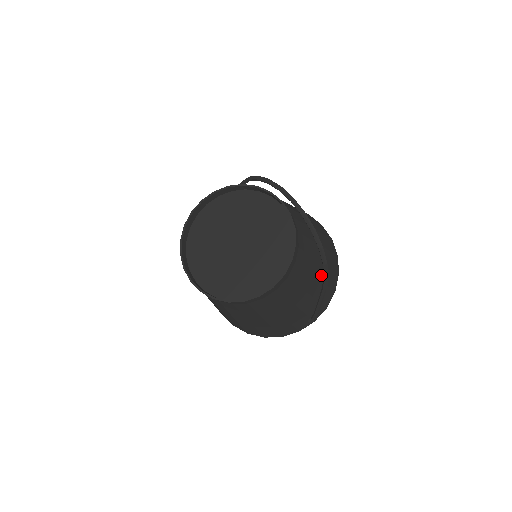
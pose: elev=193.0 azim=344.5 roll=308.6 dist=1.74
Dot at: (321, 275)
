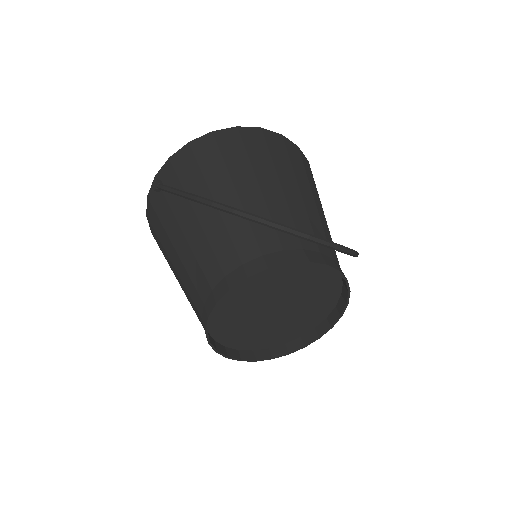
Dot at: occluded
